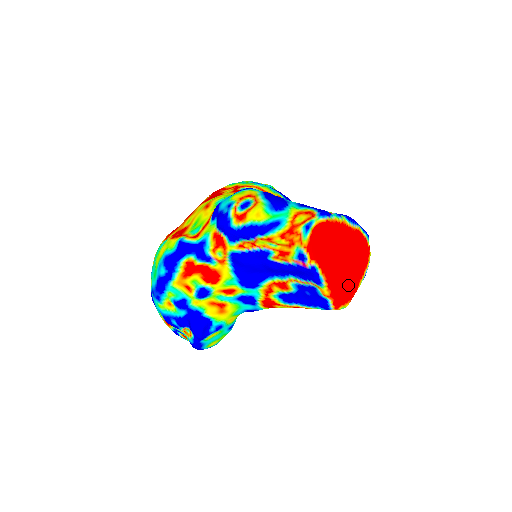
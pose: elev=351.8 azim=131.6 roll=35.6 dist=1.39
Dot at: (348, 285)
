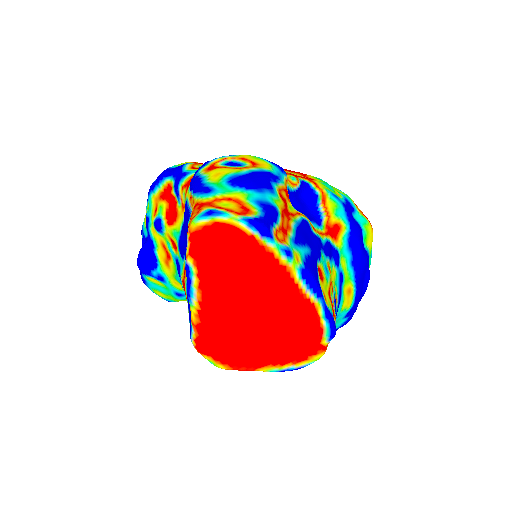
Dot at: (241, 347)
